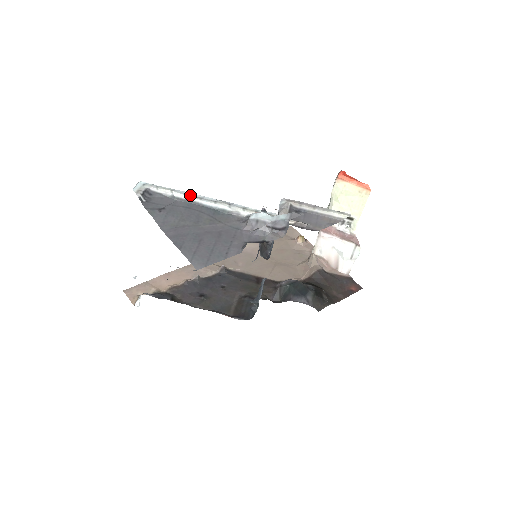
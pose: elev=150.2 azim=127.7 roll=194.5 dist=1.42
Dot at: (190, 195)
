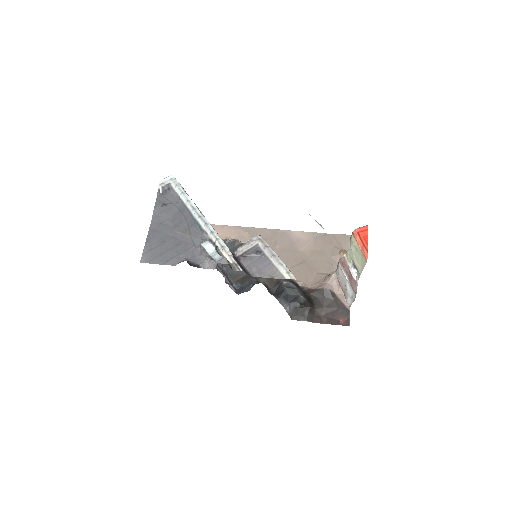
Dot at: (190, 202)
